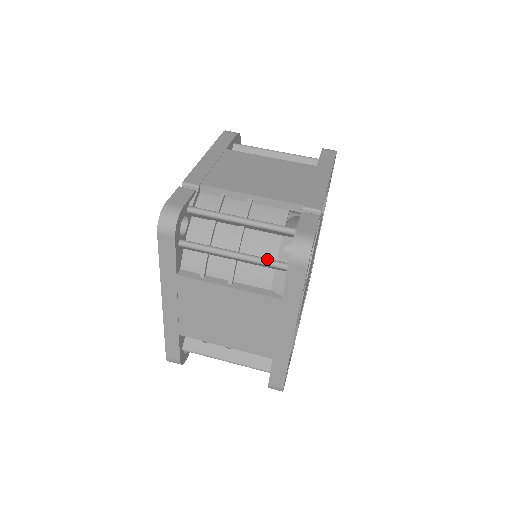
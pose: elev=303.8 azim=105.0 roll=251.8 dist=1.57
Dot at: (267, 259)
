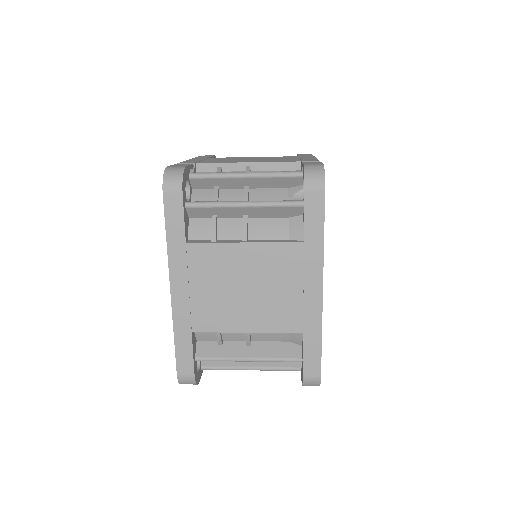
Dot at: occluded
